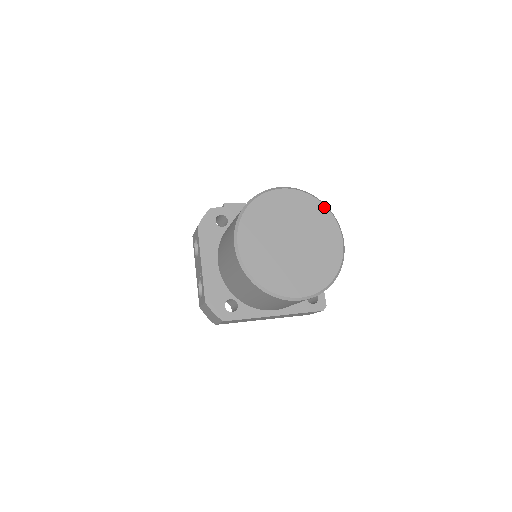
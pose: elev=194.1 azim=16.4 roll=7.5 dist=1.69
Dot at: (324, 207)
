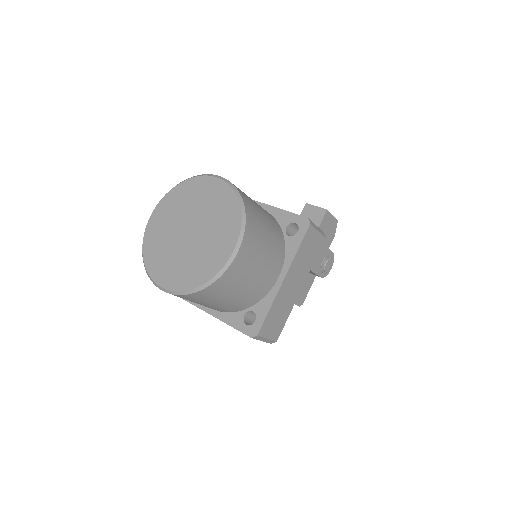
Dot at: (239, 209)
